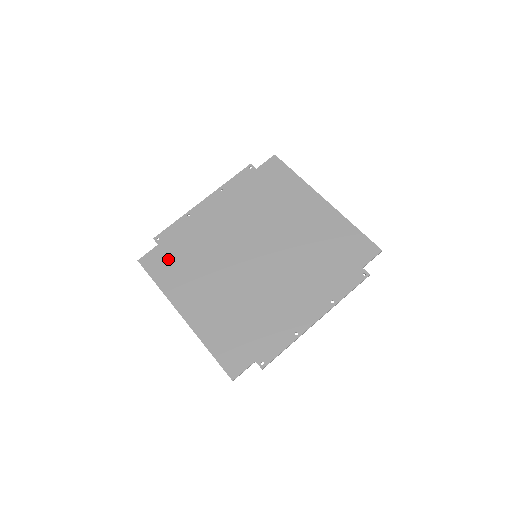
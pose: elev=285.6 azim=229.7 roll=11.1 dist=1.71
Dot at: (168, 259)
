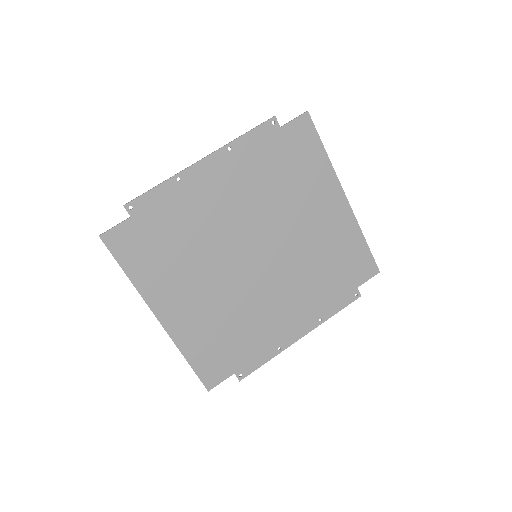
Dot at: (145, 242)
